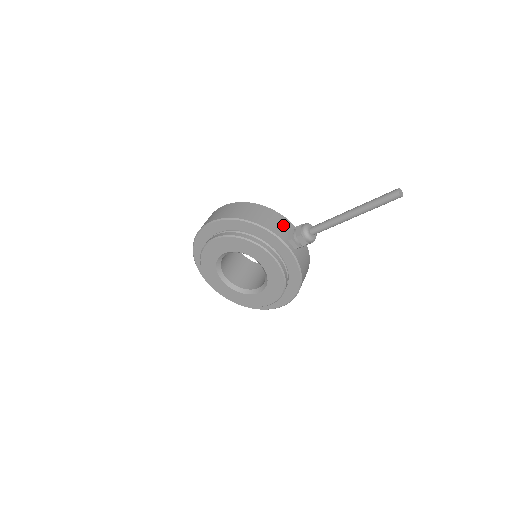
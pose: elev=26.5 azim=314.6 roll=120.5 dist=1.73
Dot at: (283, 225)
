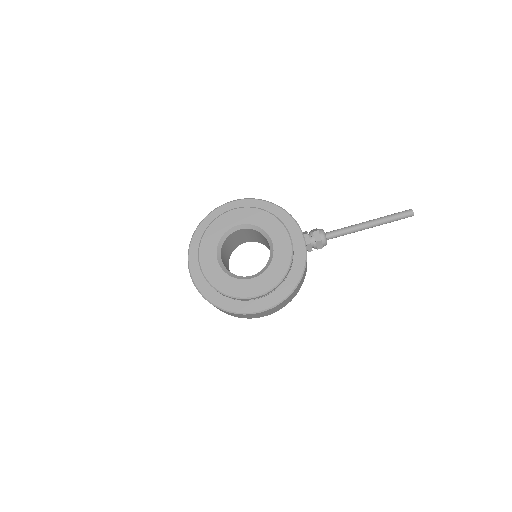
Dot at: occluded
